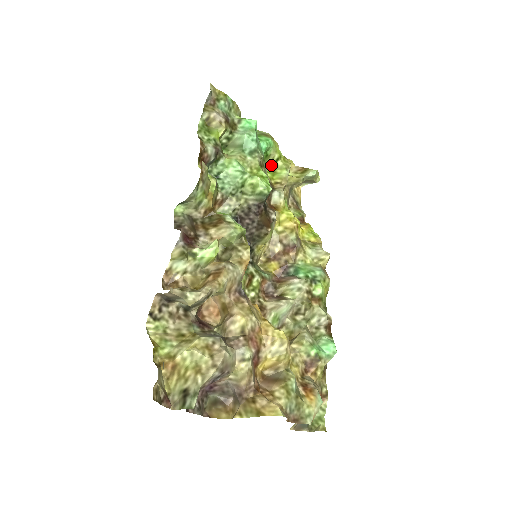
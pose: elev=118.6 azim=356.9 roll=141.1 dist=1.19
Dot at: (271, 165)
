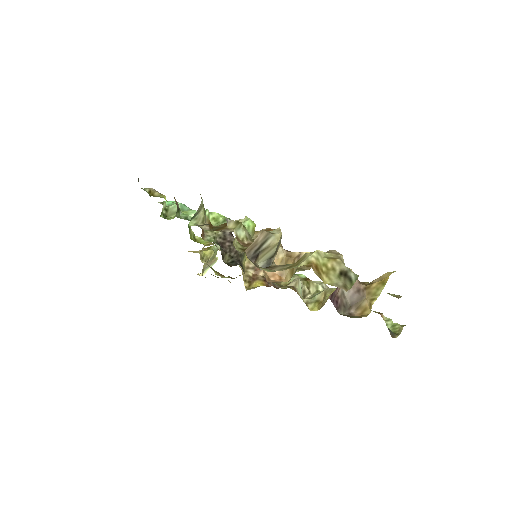
Dot at: (192, 239)
